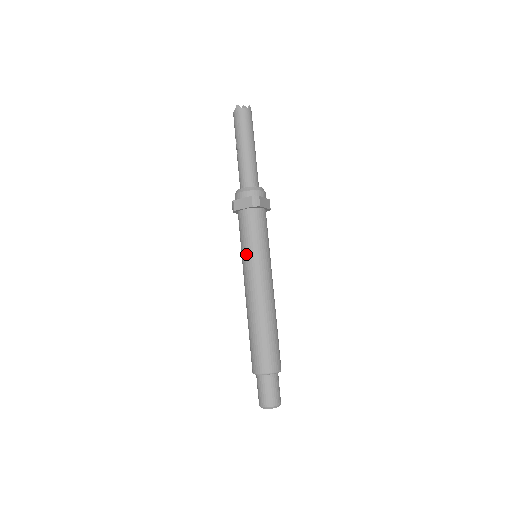
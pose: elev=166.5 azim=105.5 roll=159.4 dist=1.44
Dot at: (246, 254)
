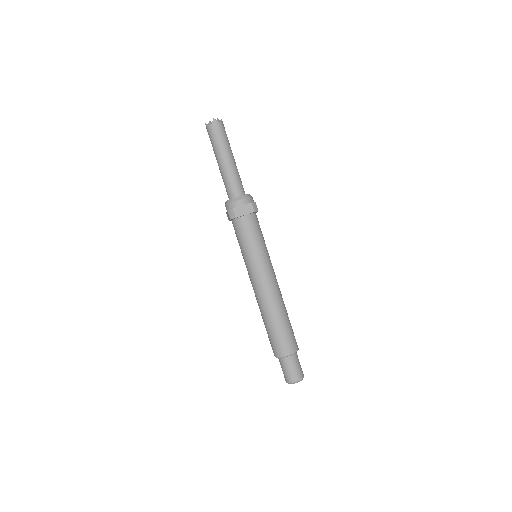
Dot at: (243, 258)
